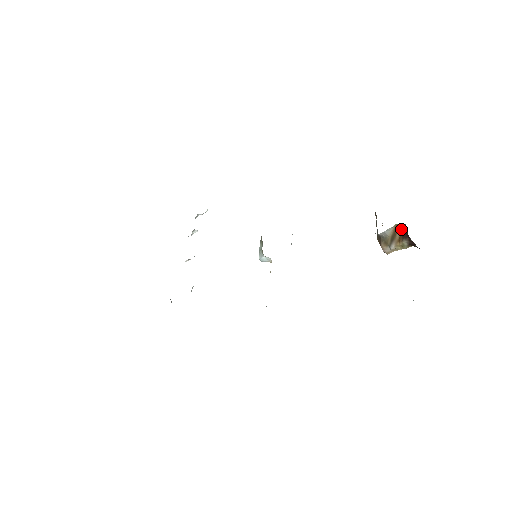
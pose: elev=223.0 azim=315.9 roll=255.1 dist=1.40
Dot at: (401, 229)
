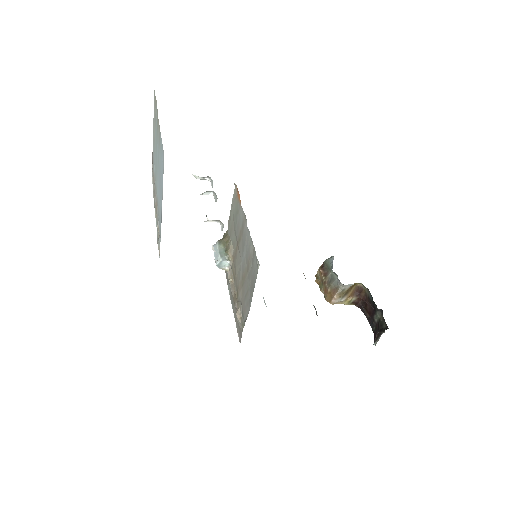
Dot at: (355, 288)
